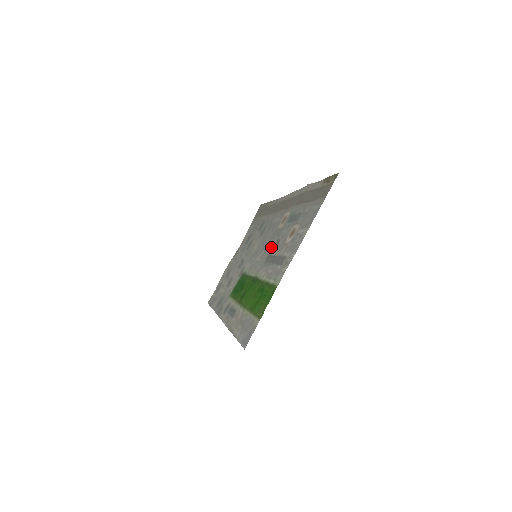
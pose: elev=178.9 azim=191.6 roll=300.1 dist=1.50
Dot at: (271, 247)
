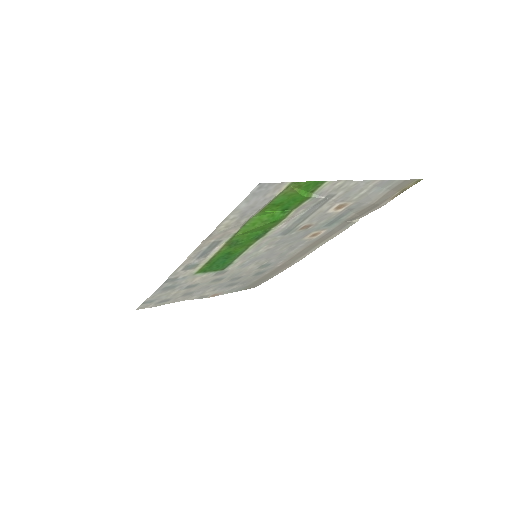
Dot at: (293, 234)
